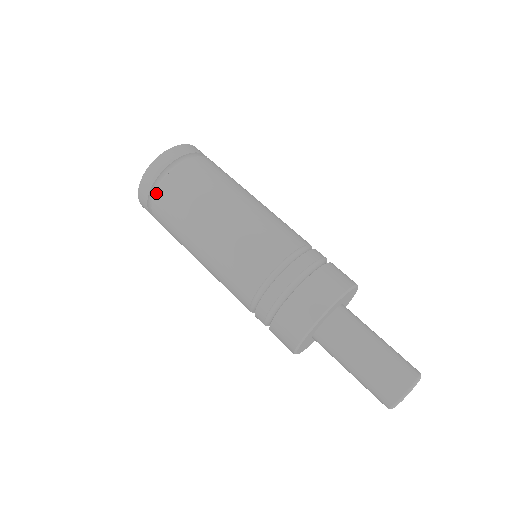
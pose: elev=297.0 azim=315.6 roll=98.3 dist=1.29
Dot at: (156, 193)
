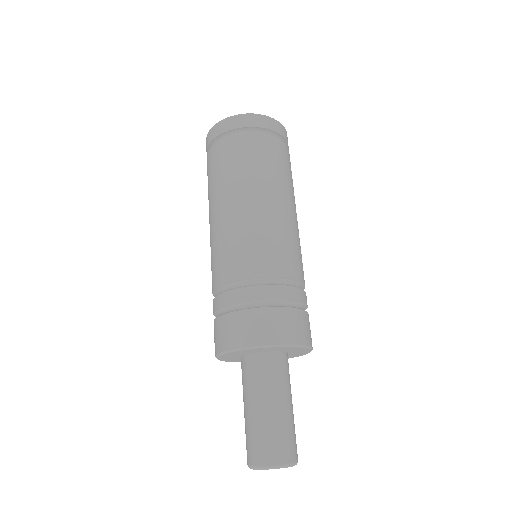
Dot at: (245, 134)
